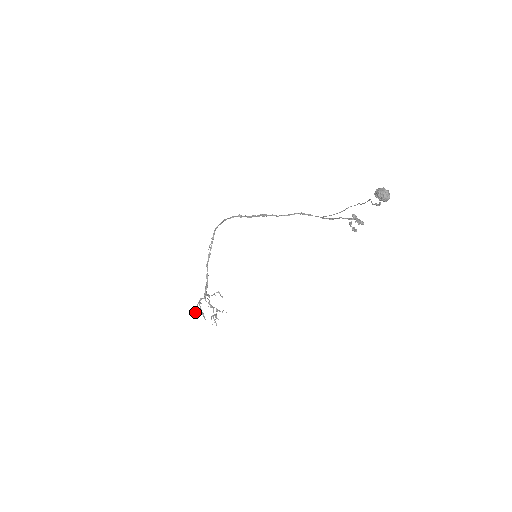
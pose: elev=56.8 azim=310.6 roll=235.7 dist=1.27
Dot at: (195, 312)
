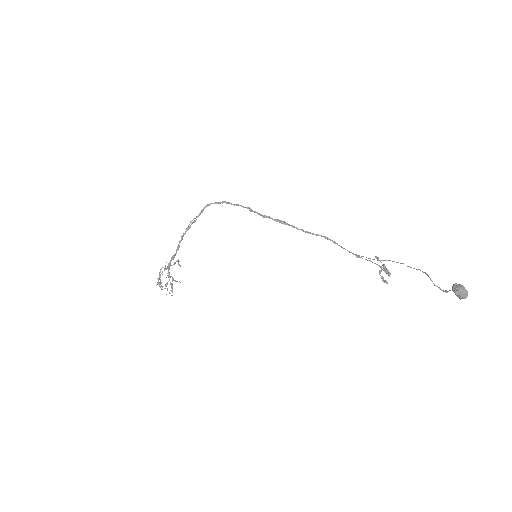
Dot at: (157, 283)
